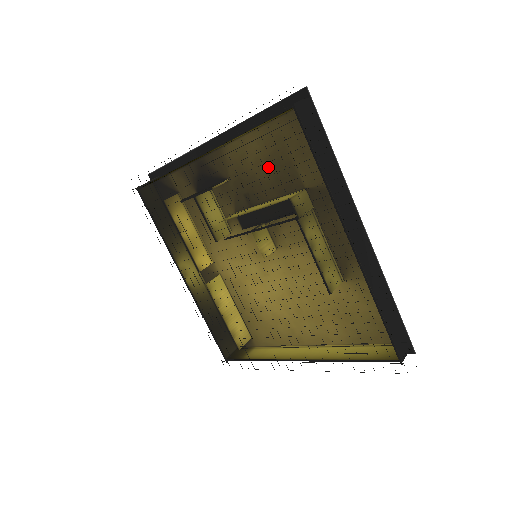
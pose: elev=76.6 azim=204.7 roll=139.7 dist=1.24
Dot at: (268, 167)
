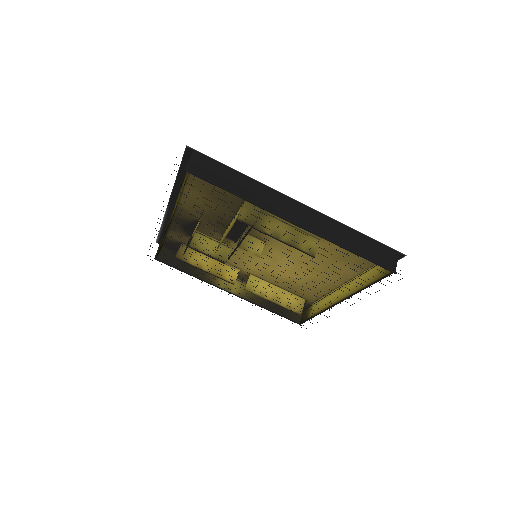
Dot at: (213, 201)
